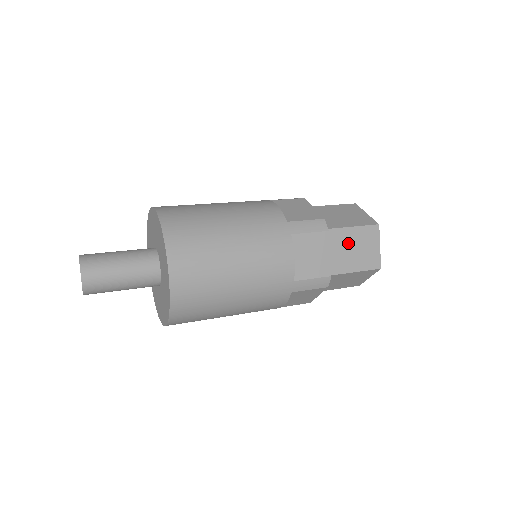
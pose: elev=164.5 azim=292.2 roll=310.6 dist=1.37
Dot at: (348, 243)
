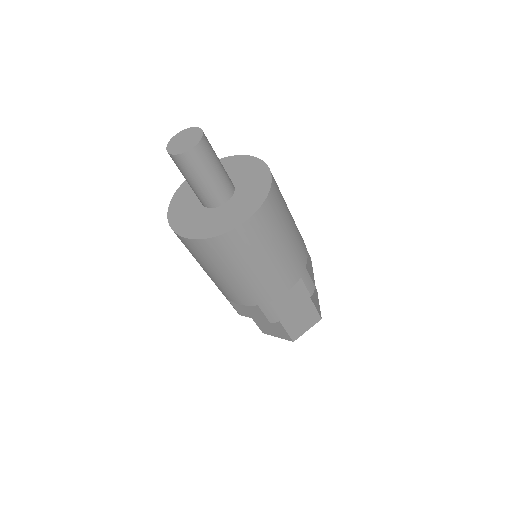
Dot at: occluded
